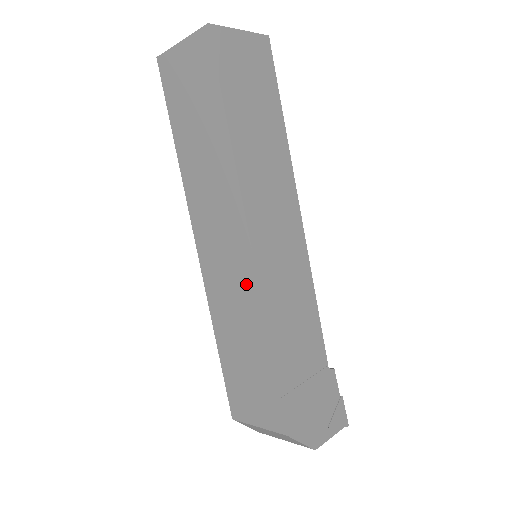
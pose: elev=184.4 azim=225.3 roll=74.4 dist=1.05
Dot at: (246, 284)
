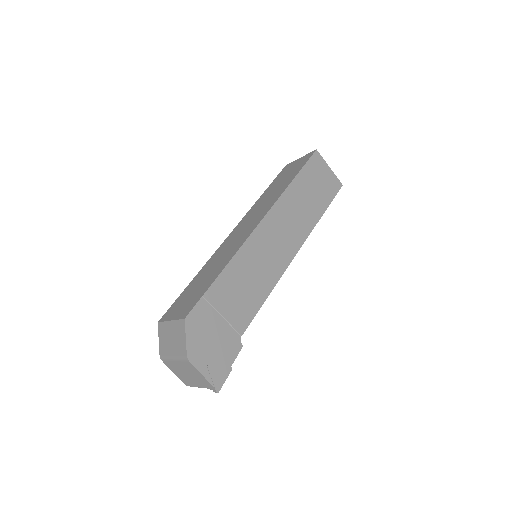
Dot at: (240, 241)
